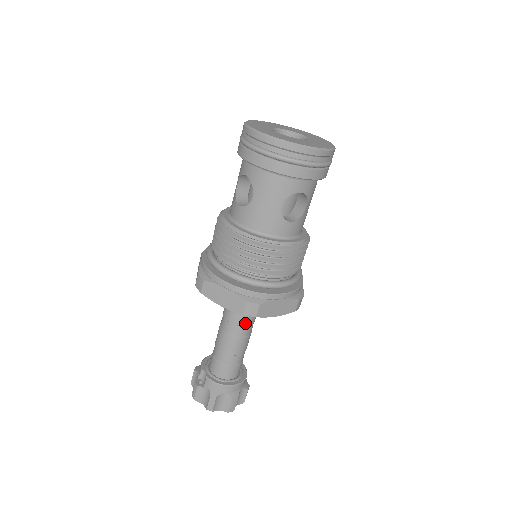
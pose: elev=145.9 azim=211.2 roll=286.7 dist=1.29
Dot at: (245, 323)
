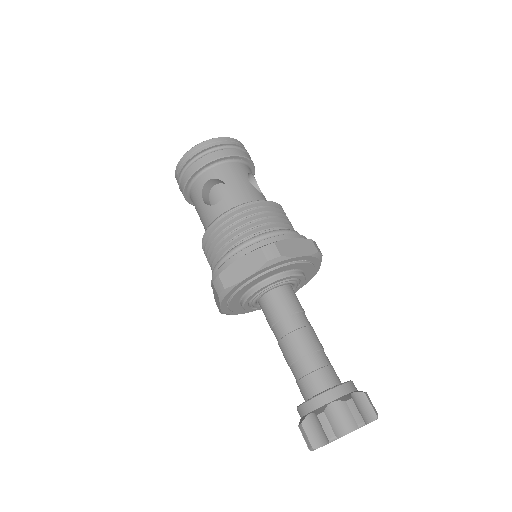
Dot at: (276, 317)
